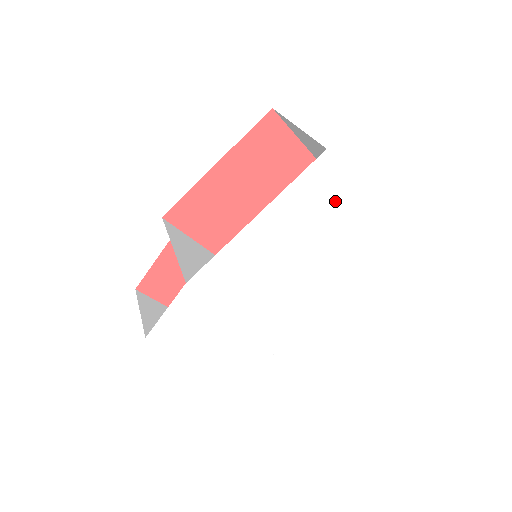
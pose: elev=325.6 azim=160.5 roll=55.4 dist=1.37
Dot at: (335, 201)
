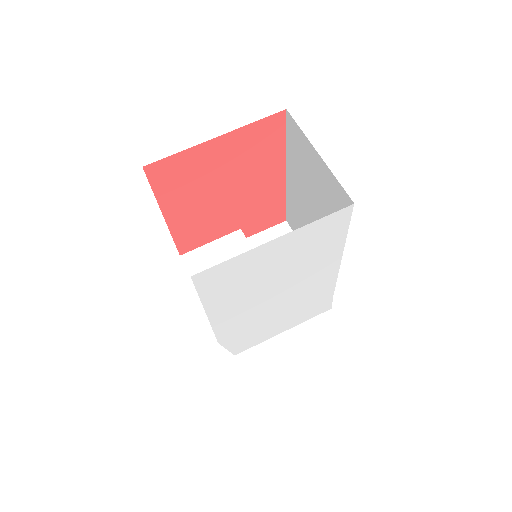
Dot at: (248, 265)
